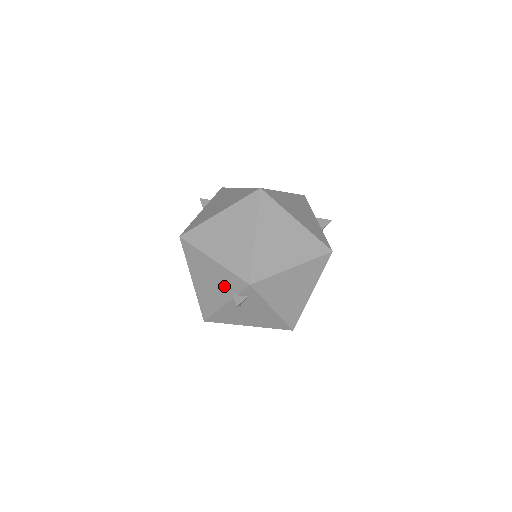
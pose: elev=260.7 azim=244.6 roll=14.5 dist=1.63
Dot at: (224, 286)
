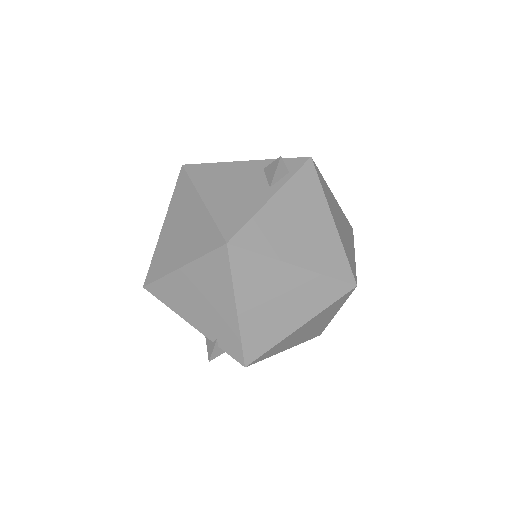
Dot at: (215, 327)
